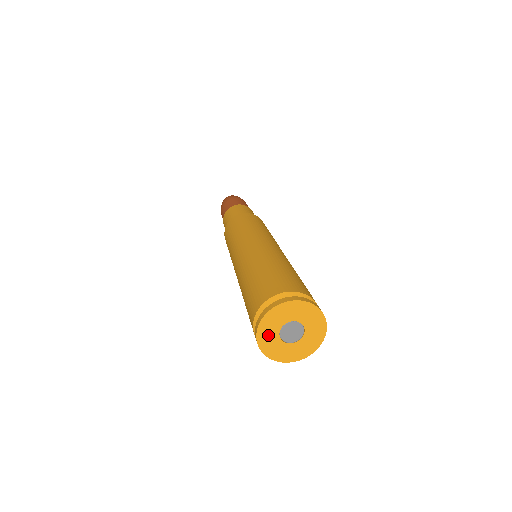
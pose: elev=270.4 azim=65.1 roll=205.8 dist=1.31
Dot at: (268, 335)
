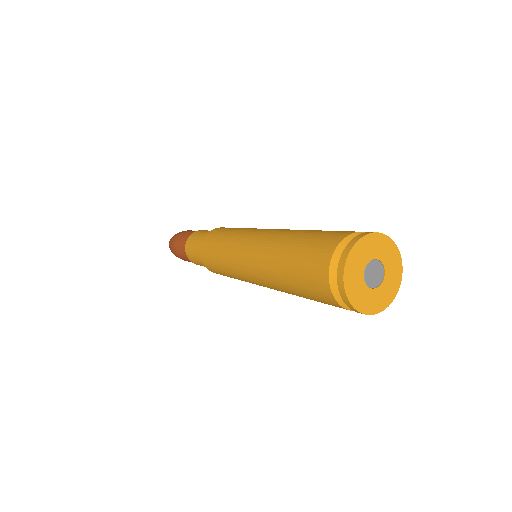
Dot at: (359, 295)
